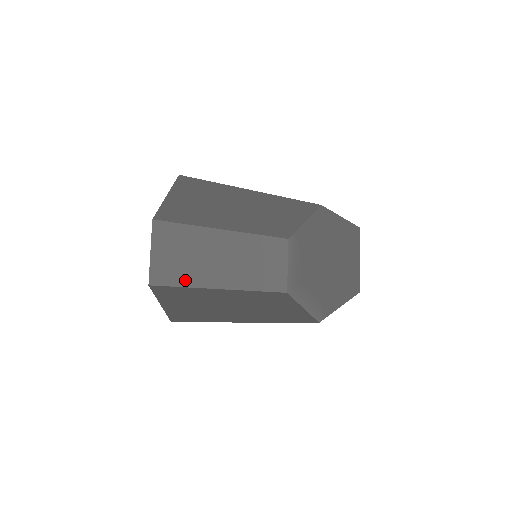
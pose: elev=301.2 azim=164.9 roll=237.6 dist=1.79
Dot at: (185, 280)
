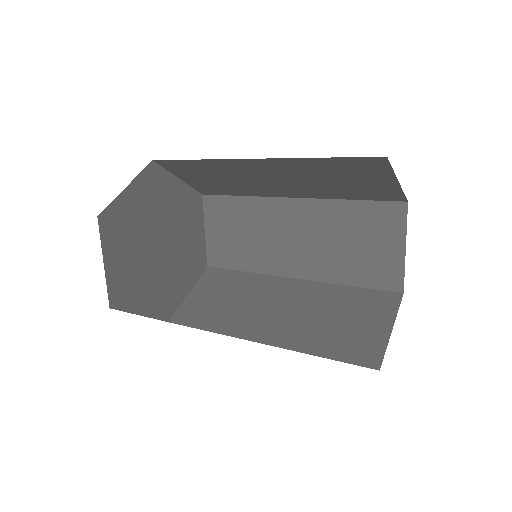
Dot at: (211, 324)
